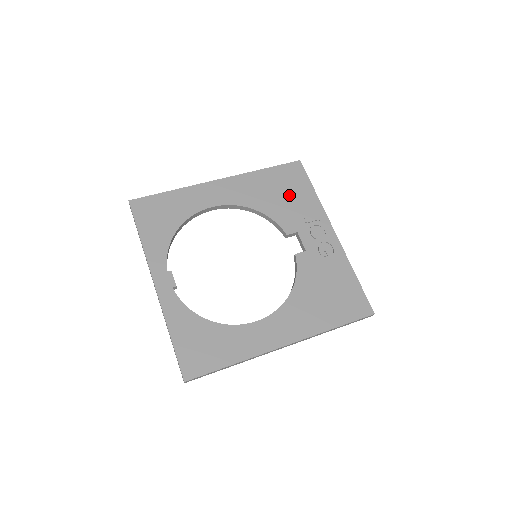
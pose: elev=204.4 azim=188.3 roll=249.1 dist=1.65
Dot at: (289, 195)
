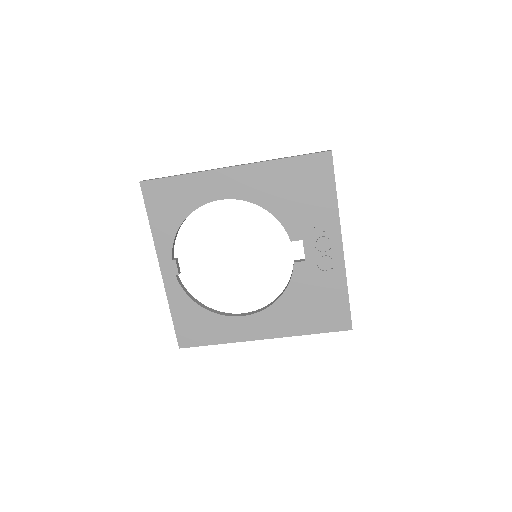
Dot at: (305, 196)
